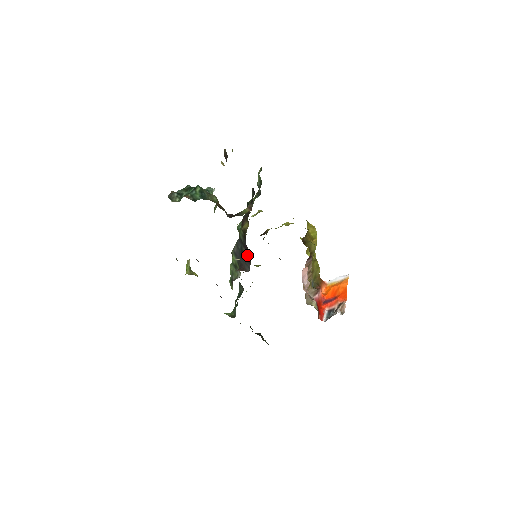
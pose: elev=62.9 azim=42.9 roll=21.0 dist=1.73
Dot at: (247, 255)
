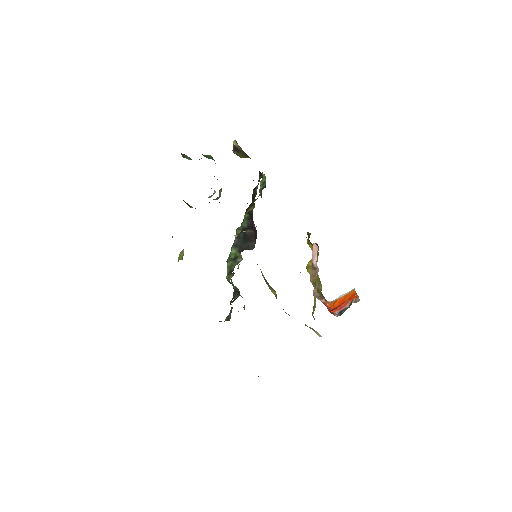
Dot at: (252, 234)
